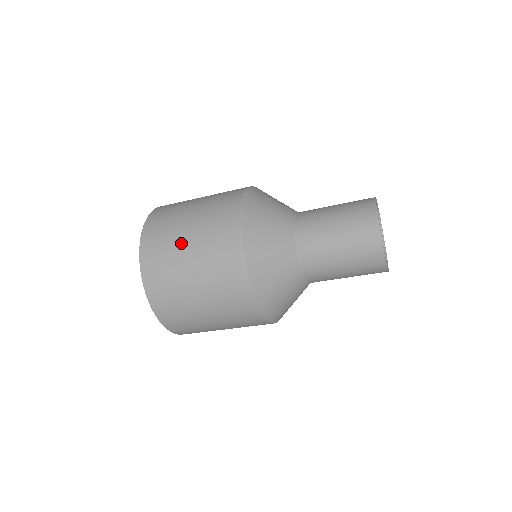
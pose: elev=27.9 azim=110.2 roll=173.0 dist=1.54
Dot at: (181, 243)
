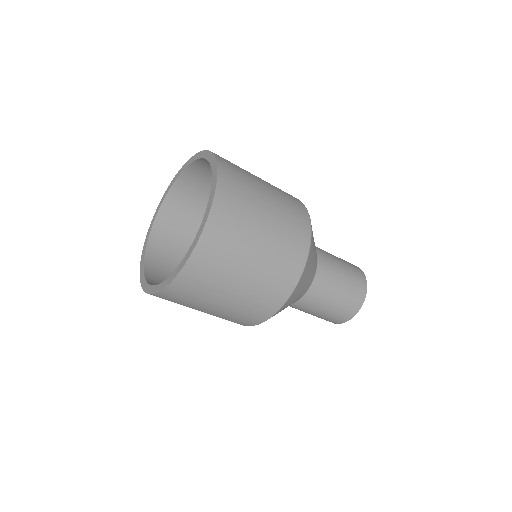
Dot at: (259, 220)
